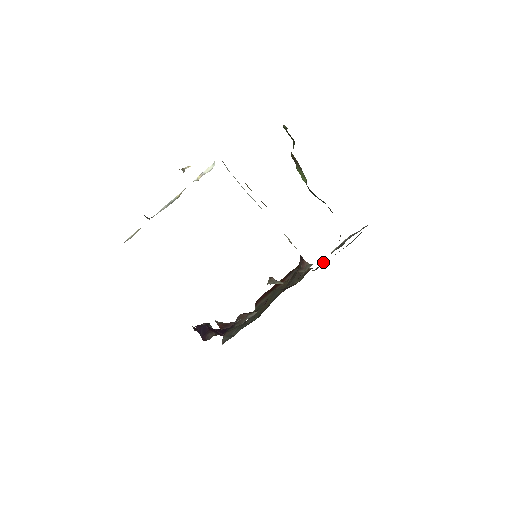
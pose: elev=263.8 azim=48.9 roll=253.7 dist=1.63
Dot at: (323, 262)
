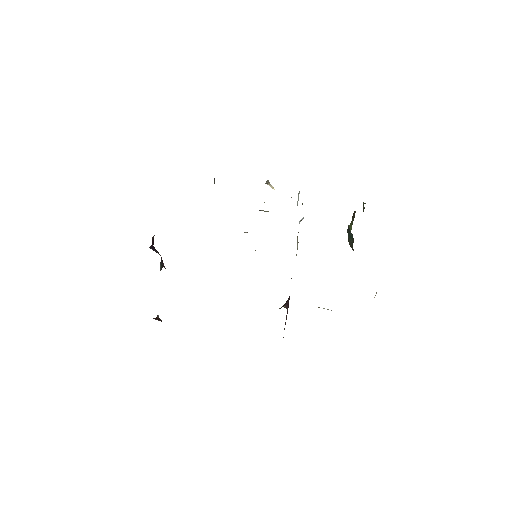
Dot at: occluded
